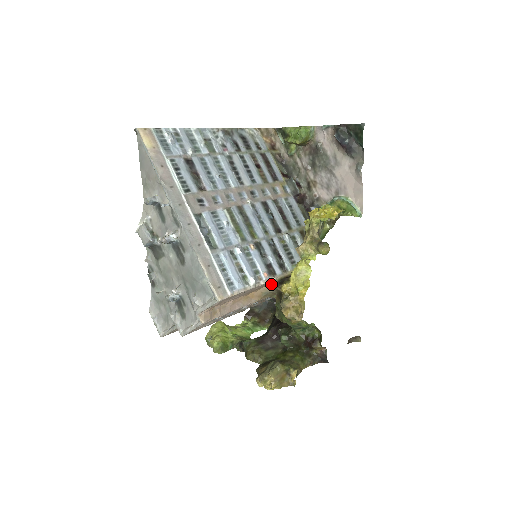
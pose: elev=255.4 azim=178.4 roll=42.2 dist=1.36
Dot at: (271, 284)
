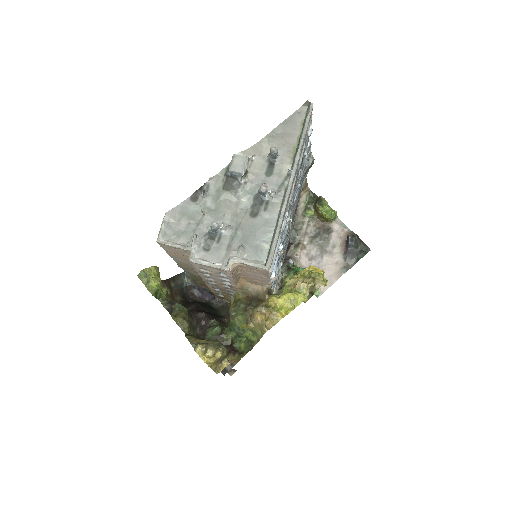
Dot at: (259, 286)
